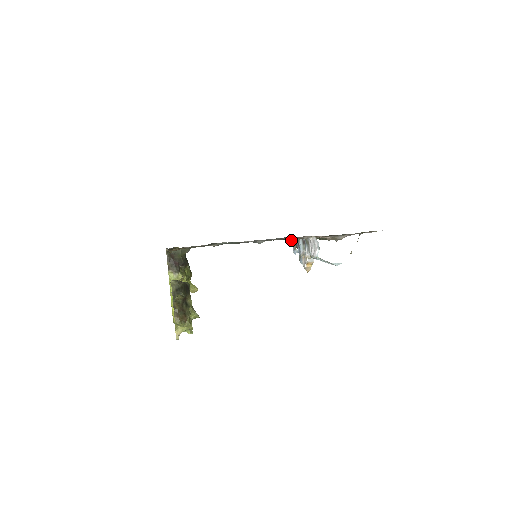
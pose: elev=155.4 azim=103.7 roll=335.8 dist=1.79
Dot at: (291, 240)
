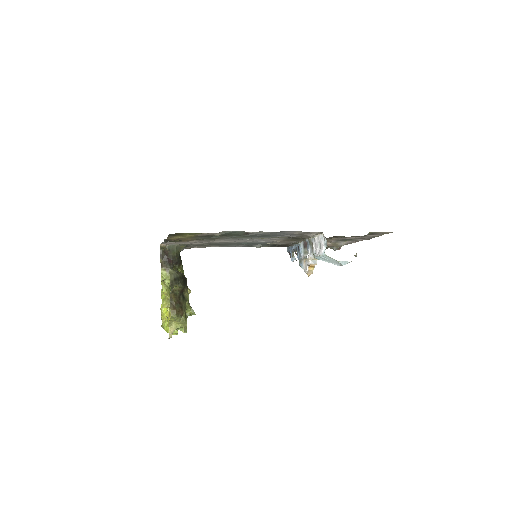
Dot at: (289, 247)
